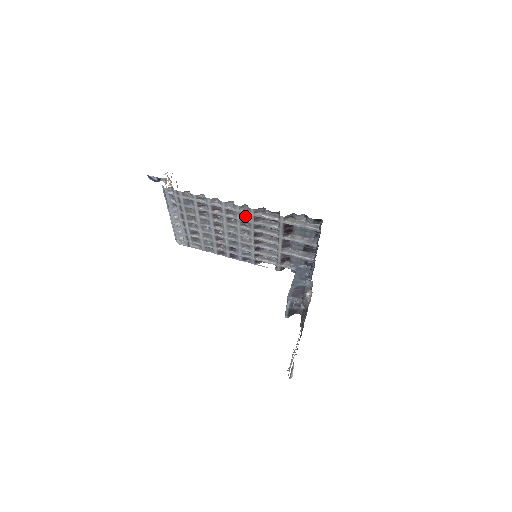
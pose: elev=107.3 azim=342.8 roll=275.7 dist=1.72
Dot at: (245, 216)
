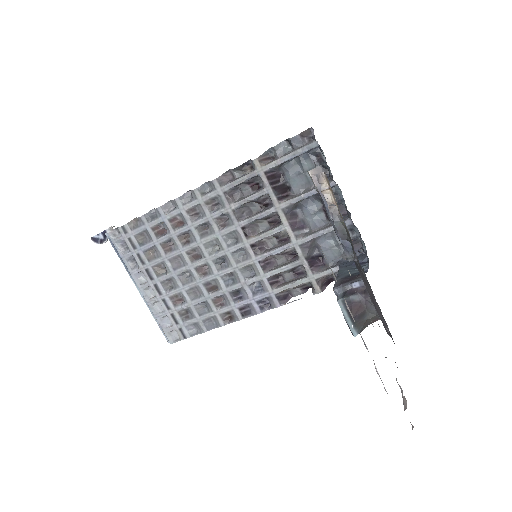
Dot at: (217, 208)
